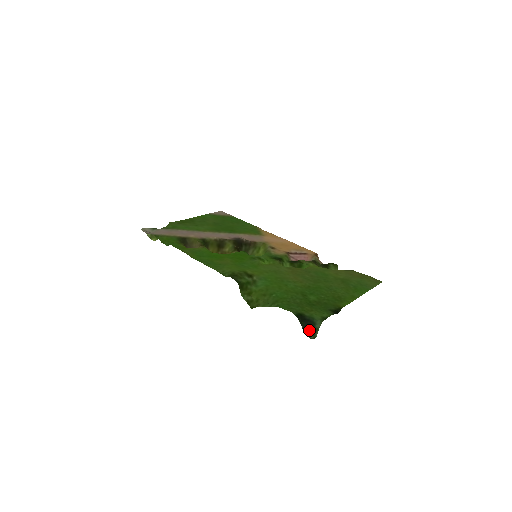
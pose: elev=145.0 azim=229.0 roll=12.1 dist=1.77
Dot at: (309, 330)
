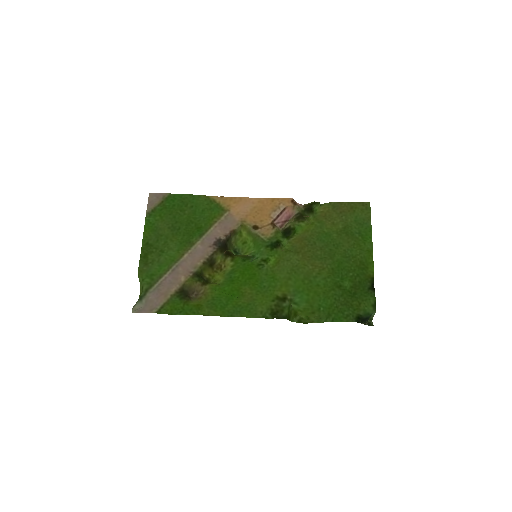
Dot at: (367, 321)
